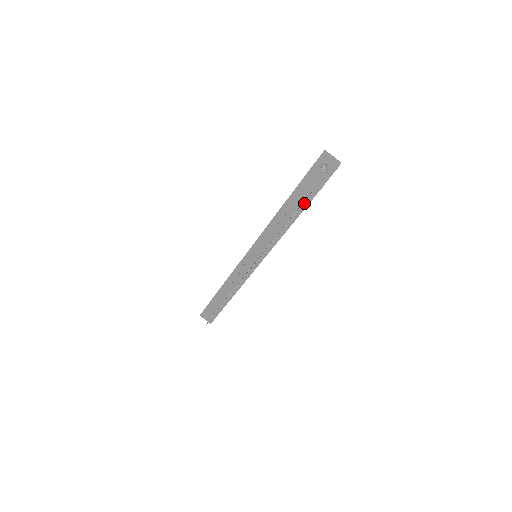
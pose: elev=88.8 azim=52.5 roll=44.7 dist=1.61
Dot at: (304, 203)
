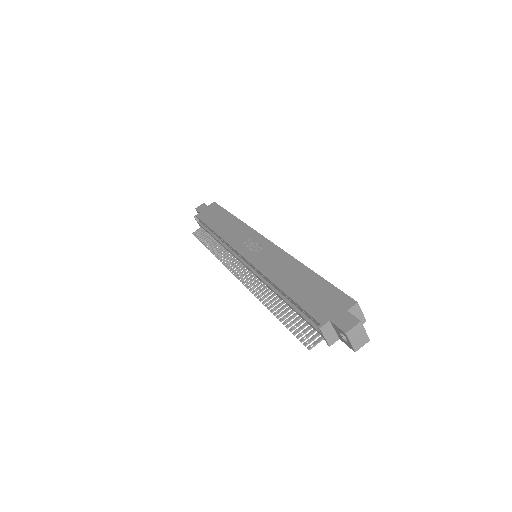
Dot at: (301, 336)
